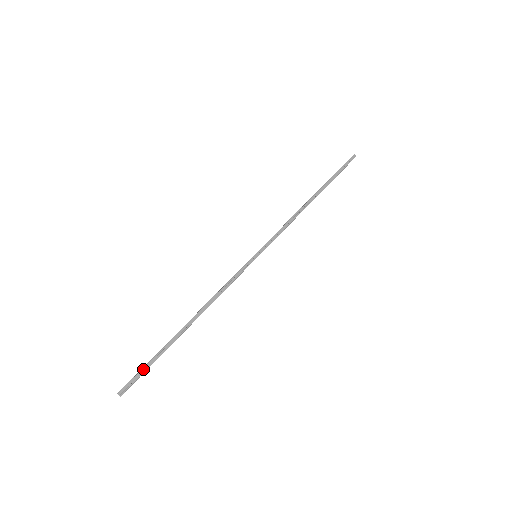
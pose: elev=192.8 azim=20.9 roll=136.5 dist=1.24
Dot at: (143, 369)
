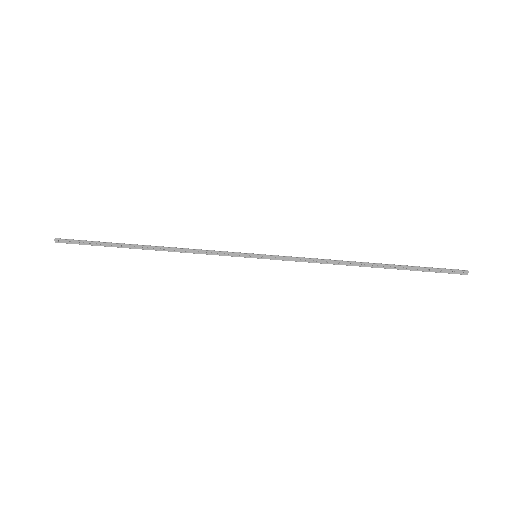
Dot at: (85, 242)
